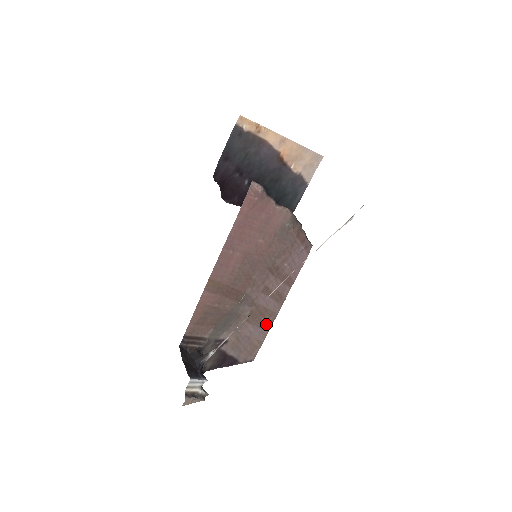
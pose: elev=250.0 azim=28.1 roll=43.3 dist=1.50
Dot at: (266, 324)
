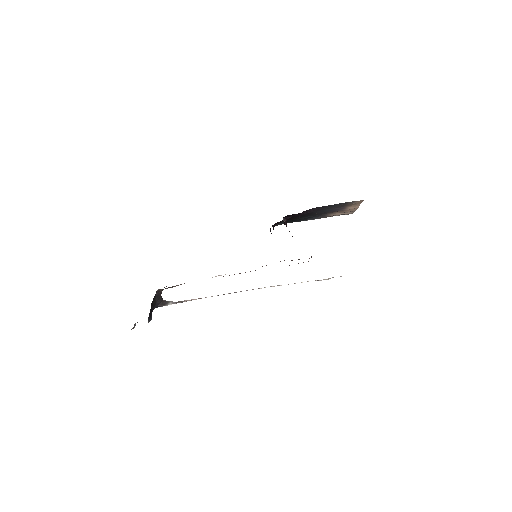
Dot at: occluded
